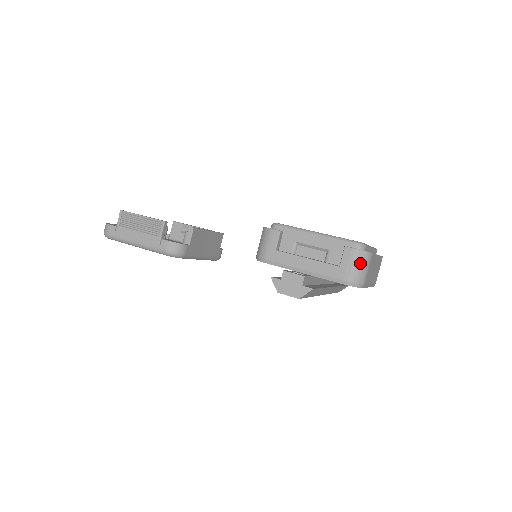
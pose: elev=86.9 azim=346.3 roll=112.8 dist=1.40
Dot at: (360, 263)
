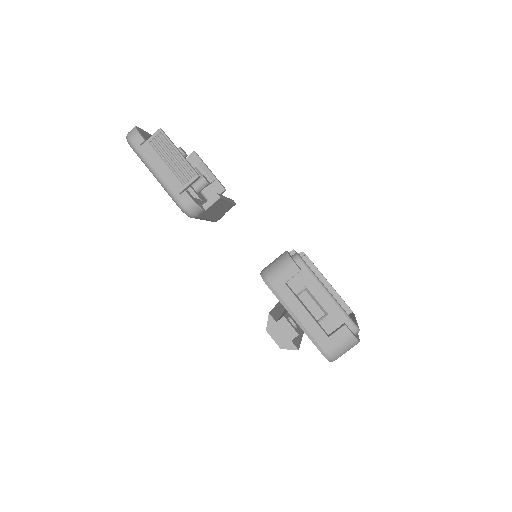
Dot at: (346, 346)
